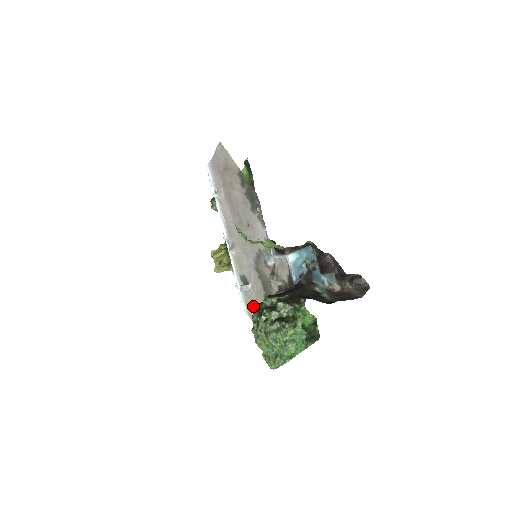
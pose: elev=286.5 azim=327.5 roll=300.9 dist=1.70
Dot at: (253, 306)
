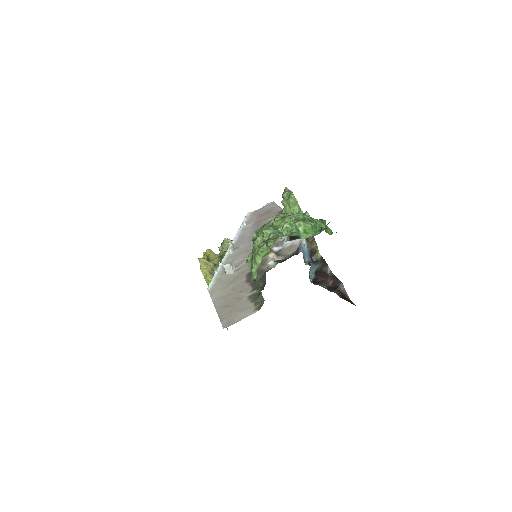
Dot at: (224, 284)
